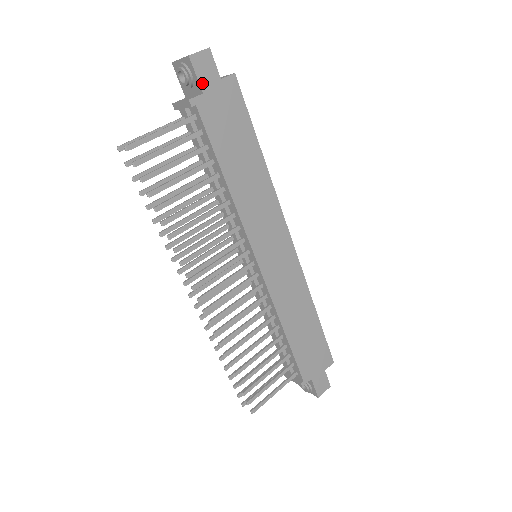
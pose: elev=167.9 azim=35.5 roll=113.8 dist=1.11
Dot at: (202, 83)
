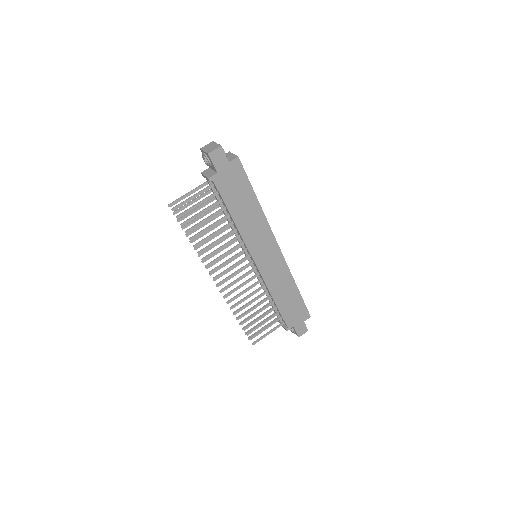
Dot at: (217, 167)
